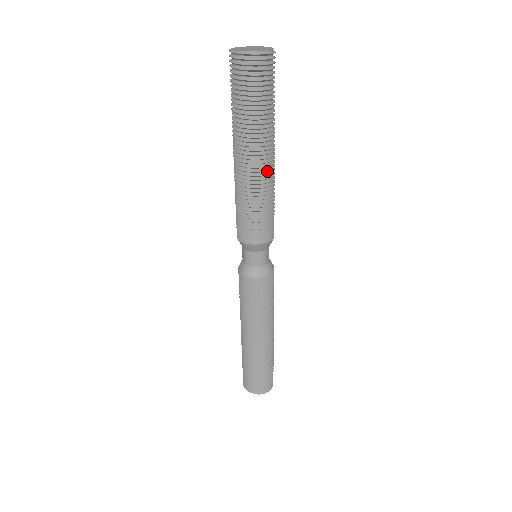
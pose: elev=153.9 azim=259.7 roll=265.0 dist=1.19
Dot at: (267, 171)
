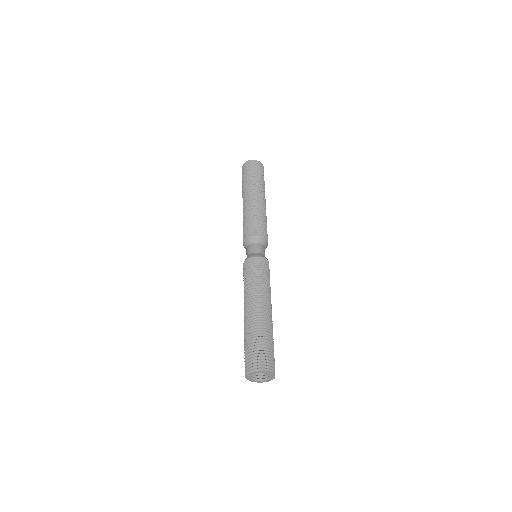
Dot at: (263, 205)
